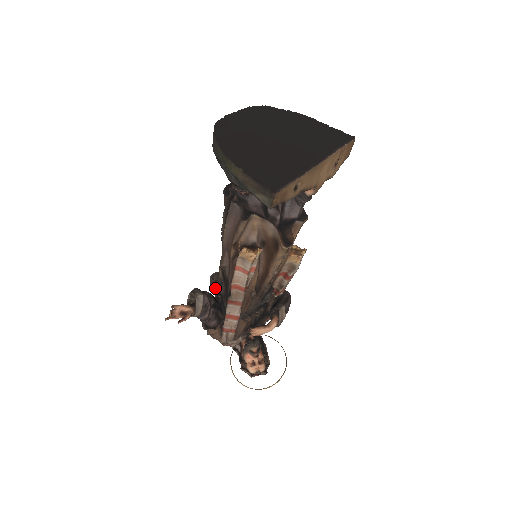
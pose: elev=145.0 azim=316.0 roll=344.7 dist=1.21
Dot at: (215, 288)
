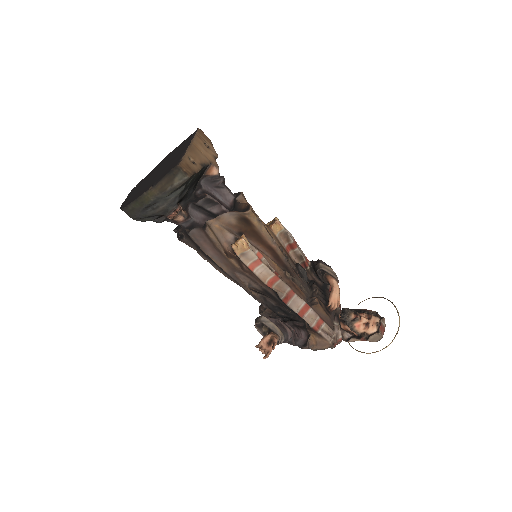
Dot at: (272, 316)
